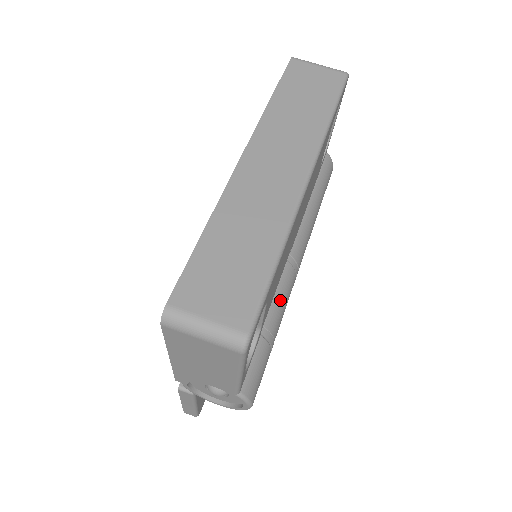
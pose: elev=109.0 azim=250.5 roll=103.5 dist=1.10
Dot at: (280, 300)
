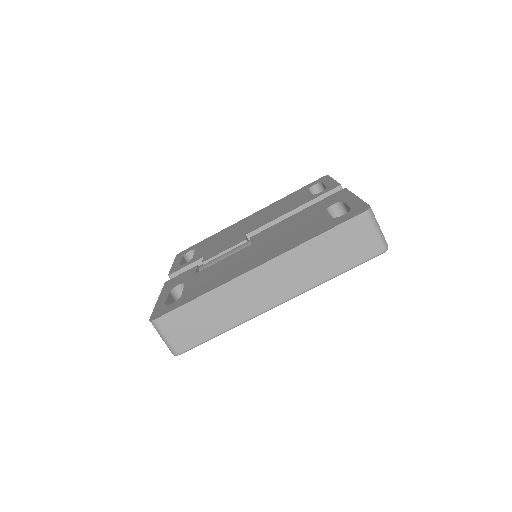
Dot at: occluded
